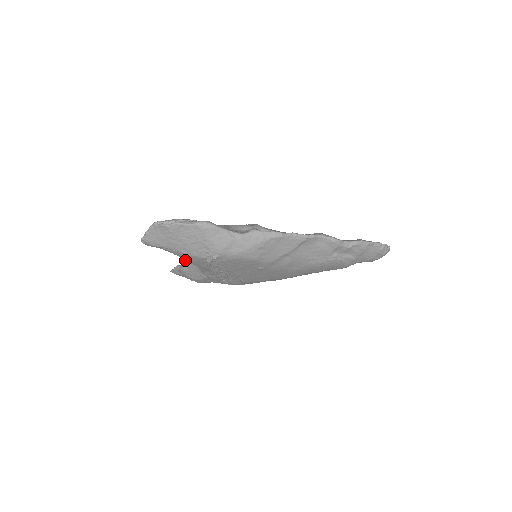
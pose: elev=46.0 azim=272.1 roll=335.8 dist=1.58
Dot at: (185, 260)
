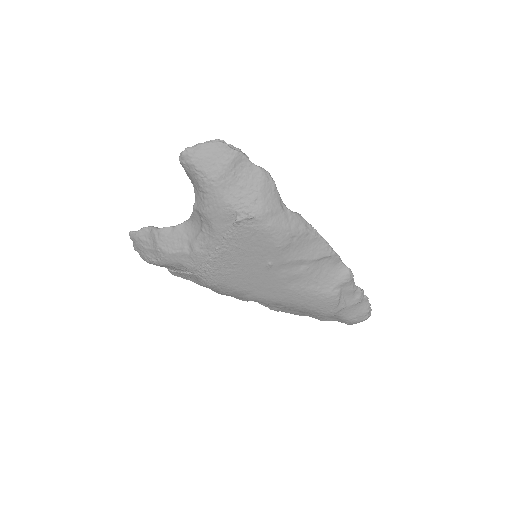
Dot at: (205, 207)
